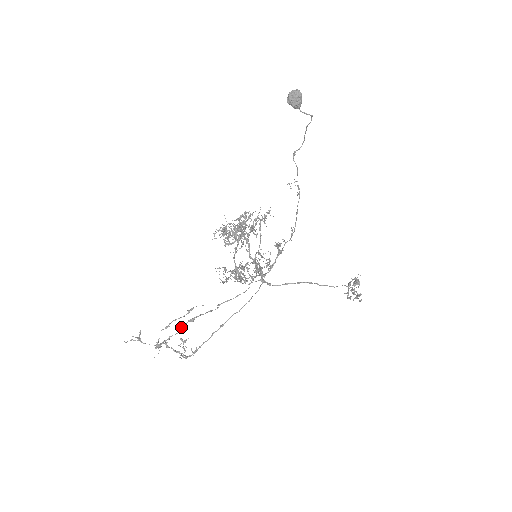
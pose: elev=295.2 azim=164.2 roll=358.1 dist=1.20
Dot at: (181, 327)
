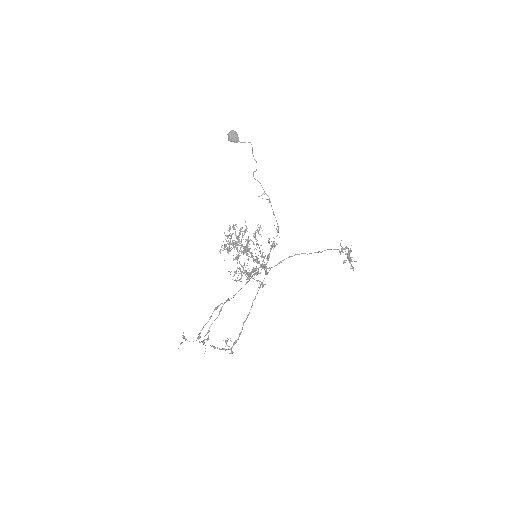
Dot at: (210, 317)
